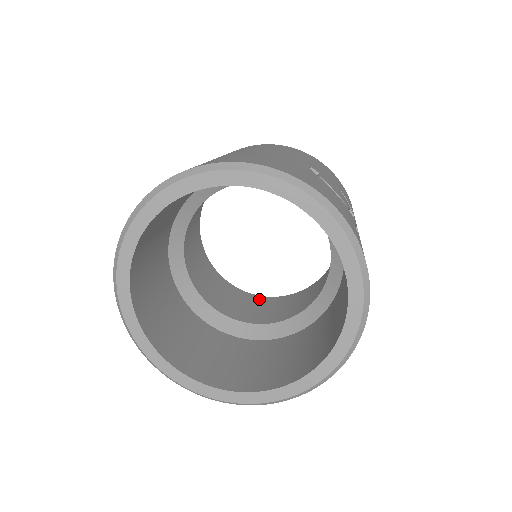
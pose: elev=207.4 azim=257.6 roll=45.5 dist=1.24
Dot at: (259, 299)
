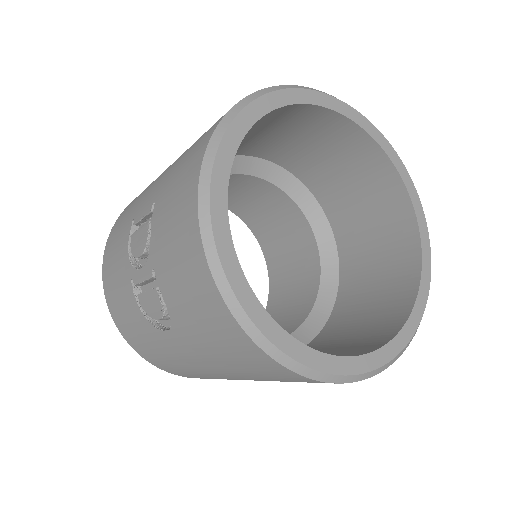
Dot at: occluded
